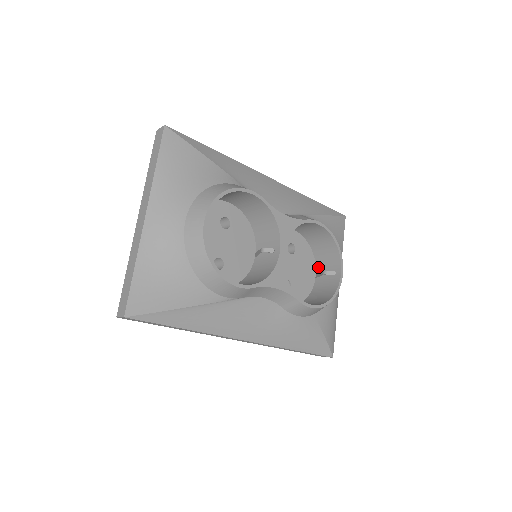
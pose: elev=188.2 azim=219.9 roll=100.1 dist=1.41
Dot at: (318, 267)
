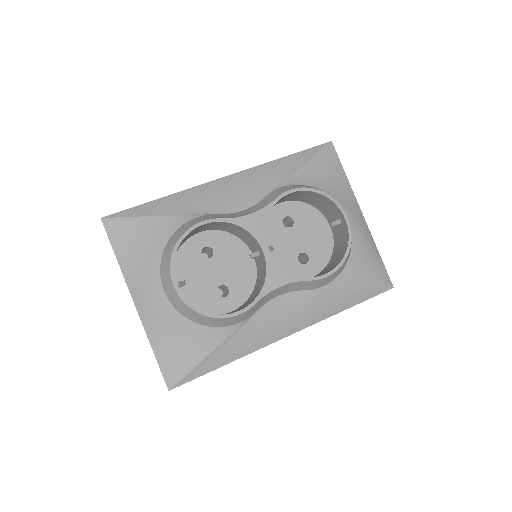
Dot at: (327, 218)
